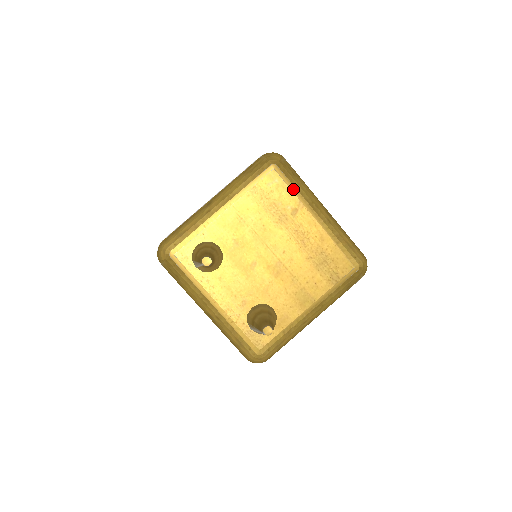
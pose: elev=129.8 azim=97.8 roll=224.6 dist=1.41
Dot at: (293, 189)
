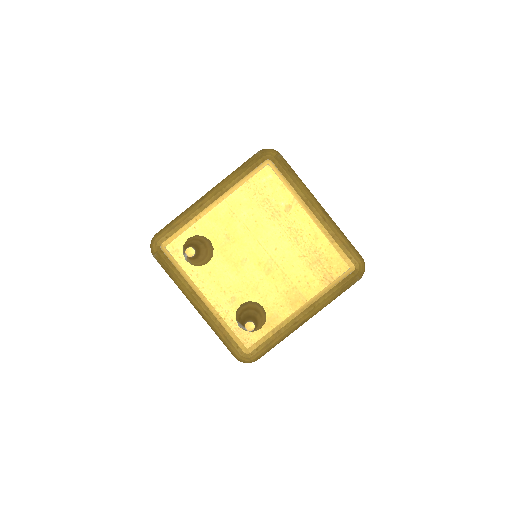
Dot at: (287, 185)
